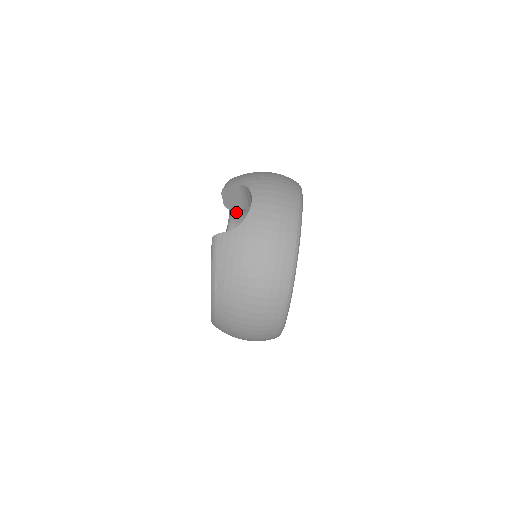
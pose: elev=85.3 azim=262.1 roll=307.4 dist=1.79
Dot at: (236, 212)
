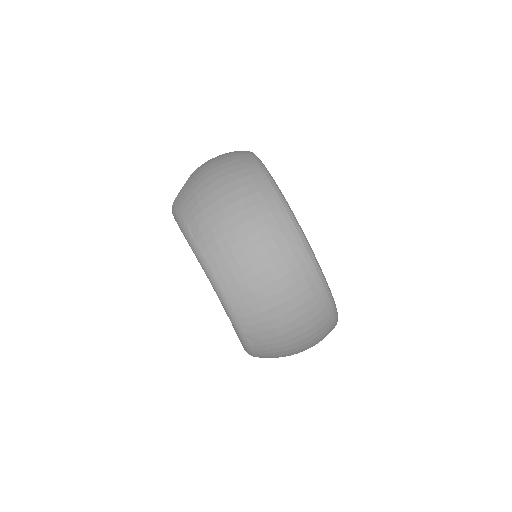
Dot at: occluded
